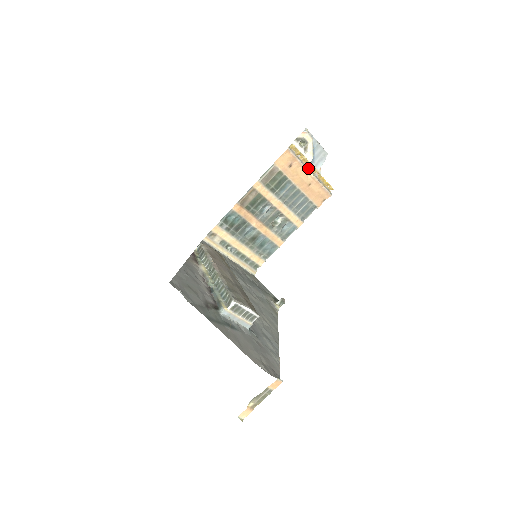
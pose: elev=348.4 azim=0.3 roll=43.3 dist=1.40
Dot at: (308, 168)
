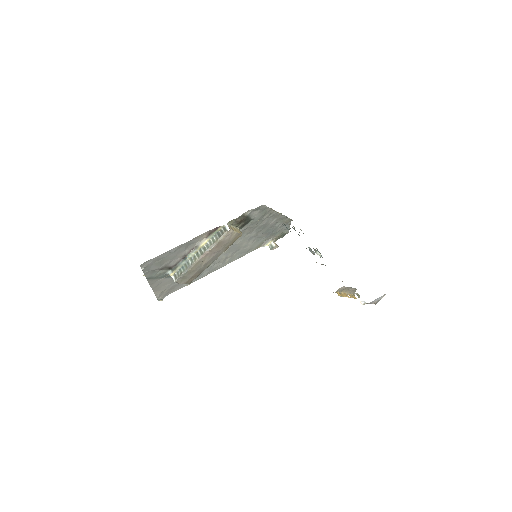
Dot at: (344, 294)
